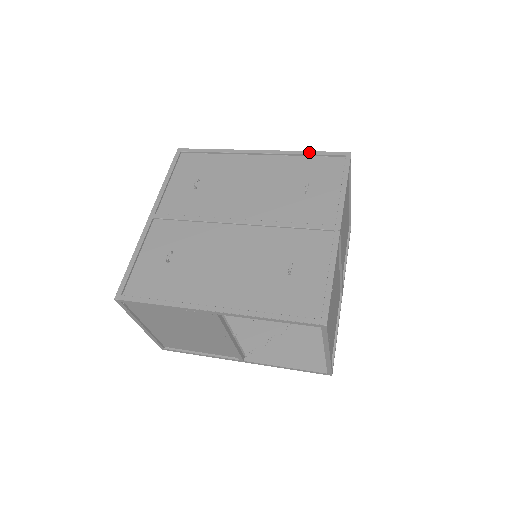
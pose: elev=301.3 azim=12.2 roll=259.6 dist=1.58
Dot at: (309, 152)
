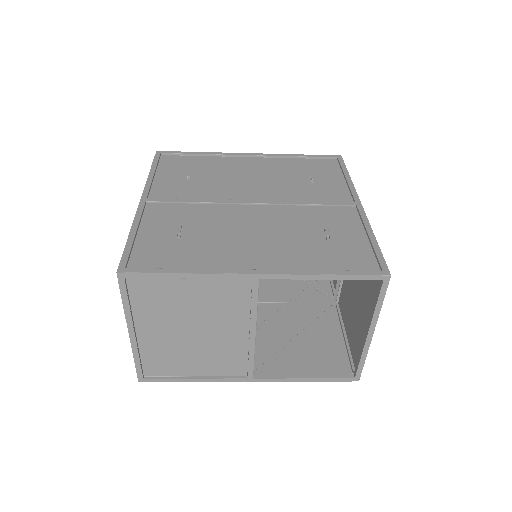
Dot at: (301, 155)
